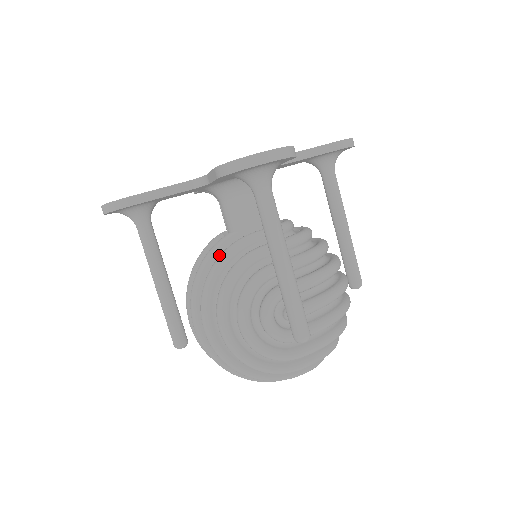
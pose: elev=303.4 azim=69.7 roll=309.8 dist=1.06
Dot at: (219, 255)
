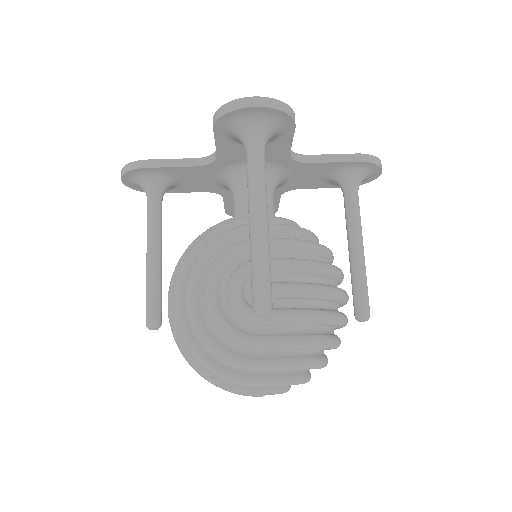
Dot at: occluded
